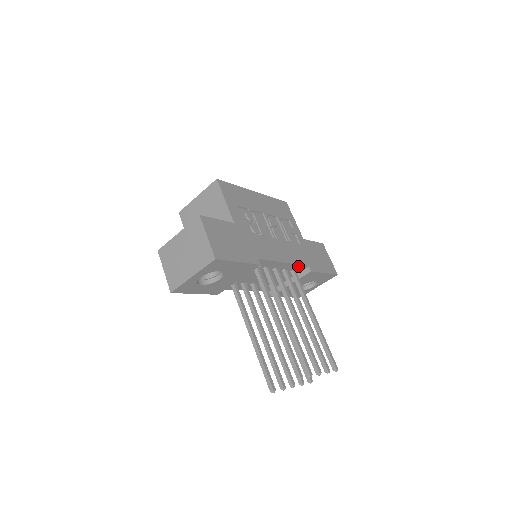
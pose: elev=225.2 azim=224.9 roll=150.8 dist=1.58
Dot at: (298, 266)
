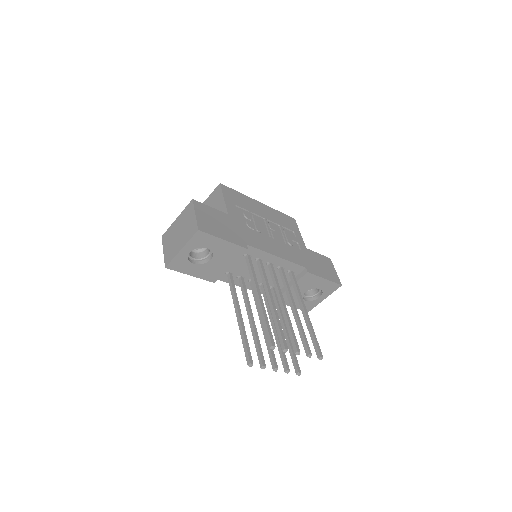
Dot at: (294, 265)
